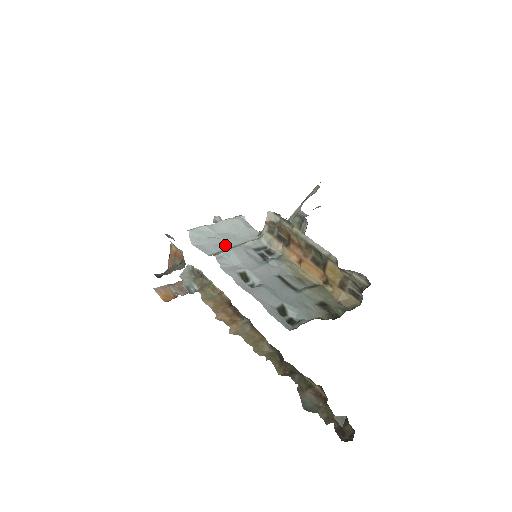
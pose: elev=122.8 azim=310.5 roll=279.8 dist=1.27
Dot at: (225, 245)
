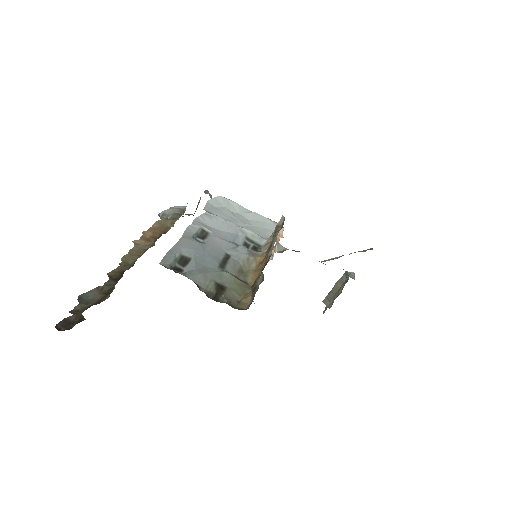
Dot at: (229, 218)
